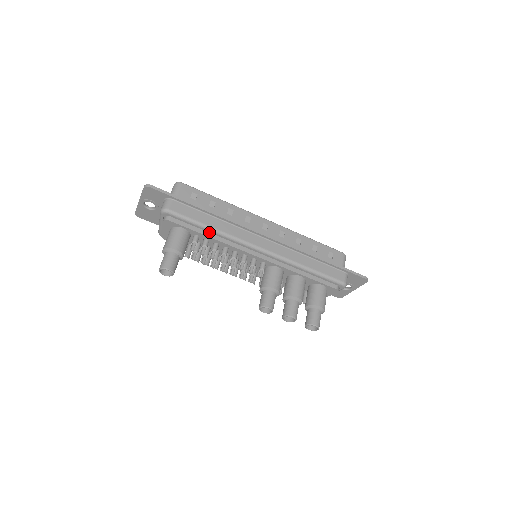
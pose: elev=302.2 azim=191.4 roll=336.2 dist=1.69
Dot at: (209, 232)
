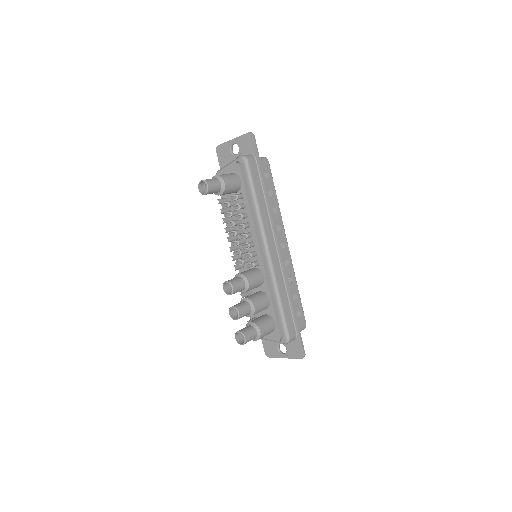
Dot at: (252, 202)
